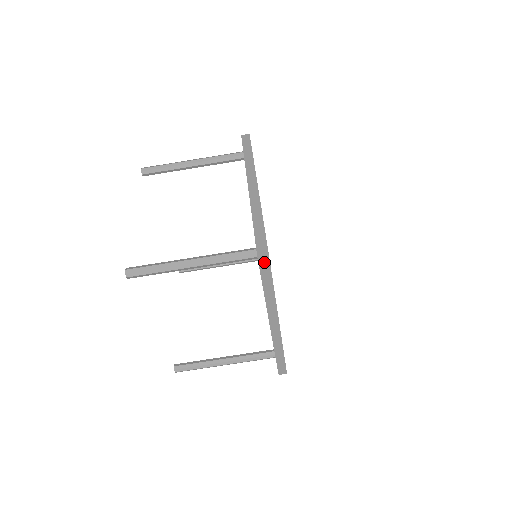
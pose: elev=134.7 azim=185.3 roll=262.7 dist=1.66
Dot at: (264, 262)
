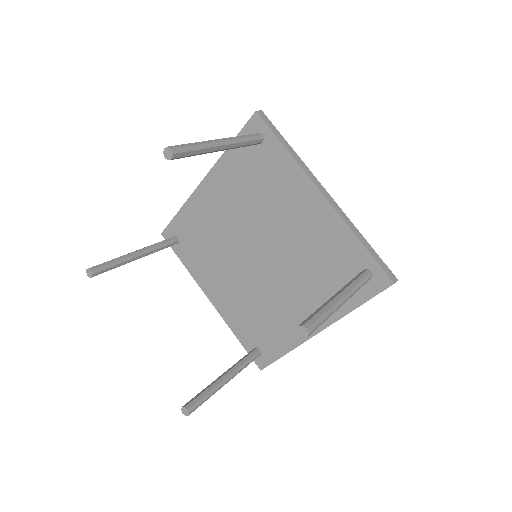
Dot at: occluded
